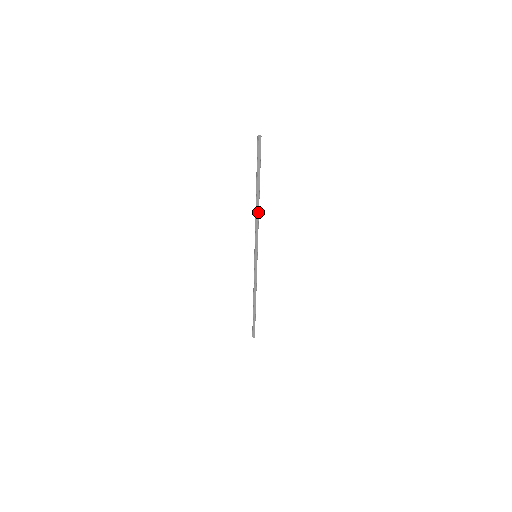
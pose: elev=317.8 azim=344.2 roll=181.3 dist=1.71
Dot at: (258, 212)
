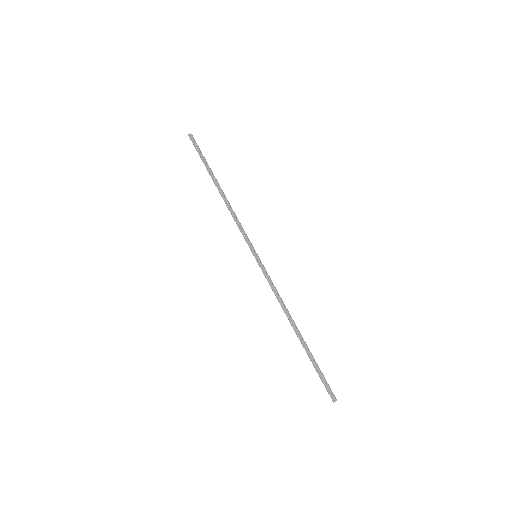
Dot at: (227, 202)
